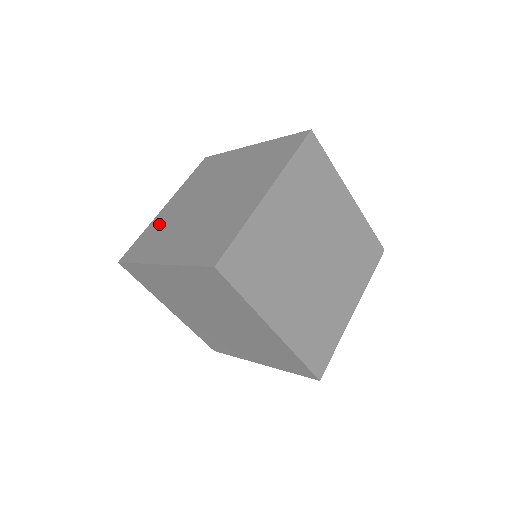
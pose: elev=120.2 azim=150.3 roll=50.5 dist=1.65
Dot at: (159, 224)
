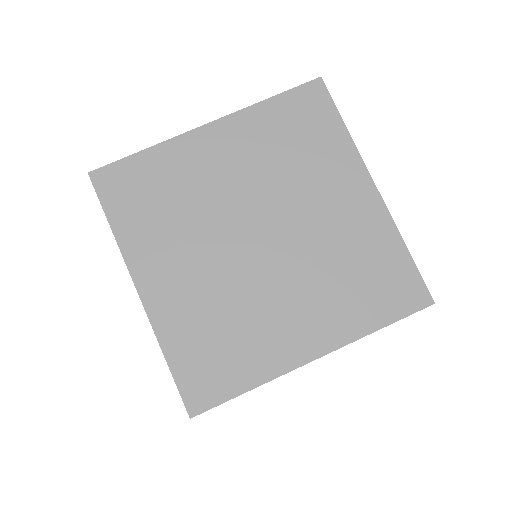
Dot at: (190, 321)
